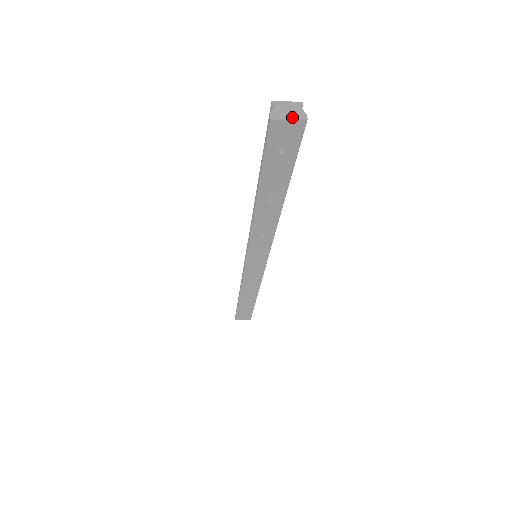
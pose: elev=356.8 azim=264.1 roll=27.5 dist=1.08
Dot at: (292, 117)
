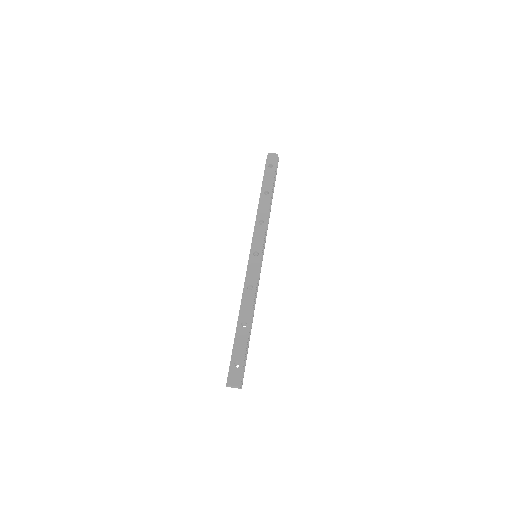
Dot at: occluded
